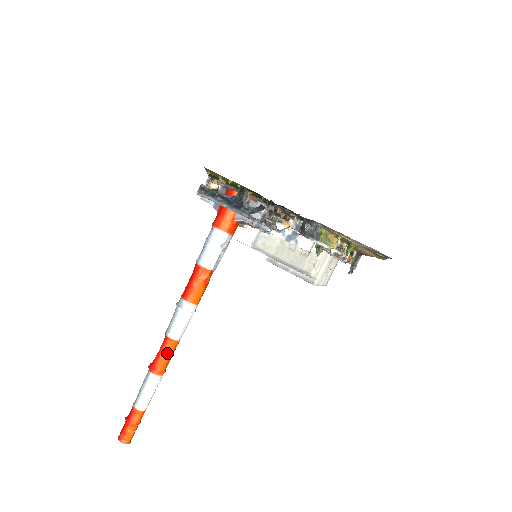
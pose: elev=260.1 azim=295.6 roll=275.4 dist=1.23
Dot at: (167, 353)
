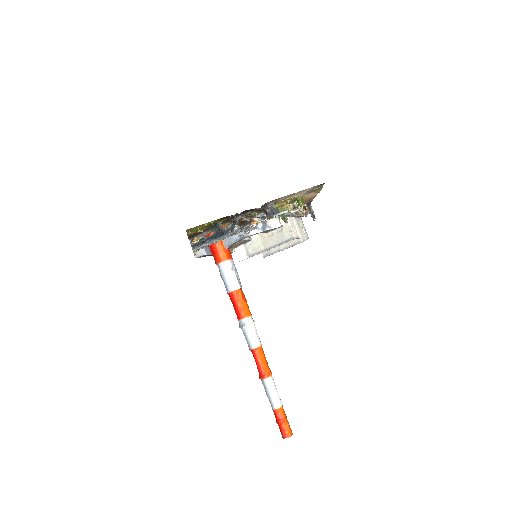
Dot at: (262, 359)
